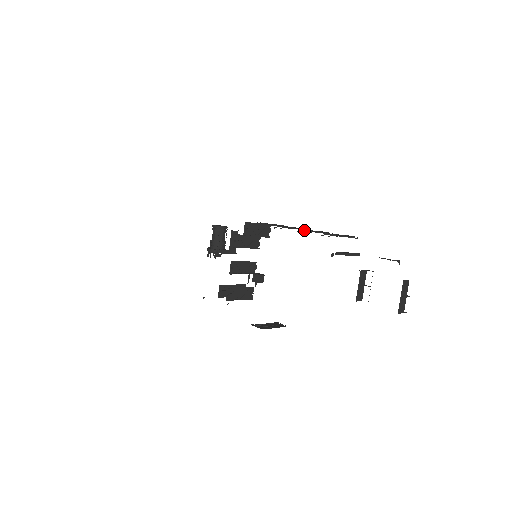
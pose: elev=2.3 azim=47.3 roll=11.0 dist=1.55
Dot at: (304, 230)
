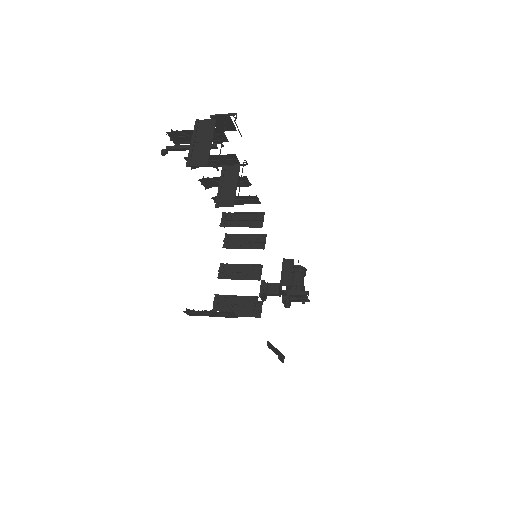
Dot at: occluded
